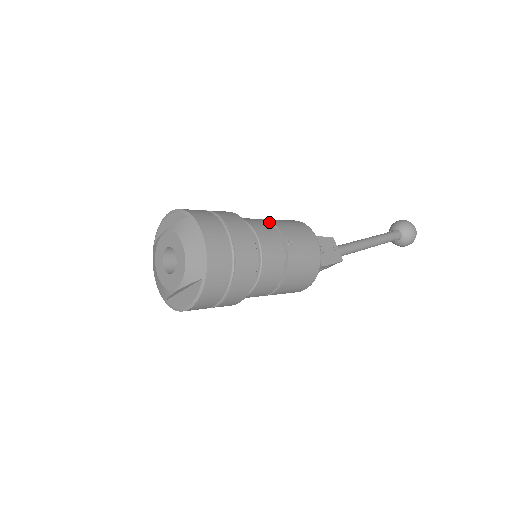
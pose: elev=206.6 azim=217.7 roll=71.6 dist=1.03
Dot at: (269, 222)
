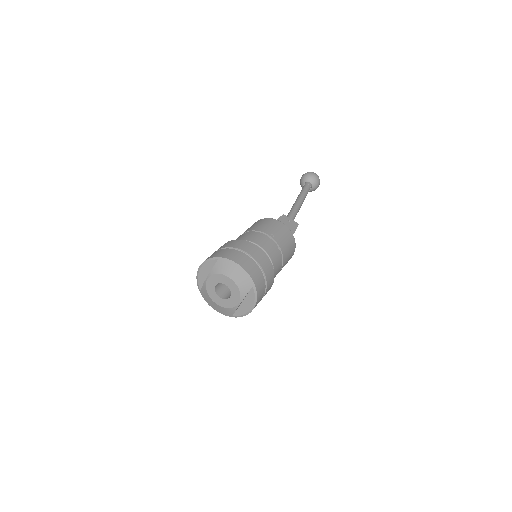
Dot at: (252, 231)
